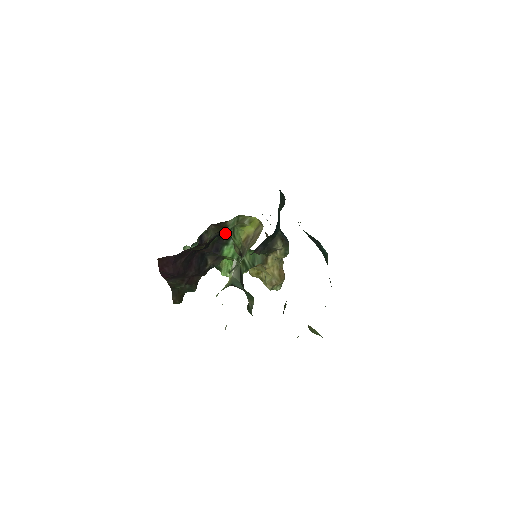
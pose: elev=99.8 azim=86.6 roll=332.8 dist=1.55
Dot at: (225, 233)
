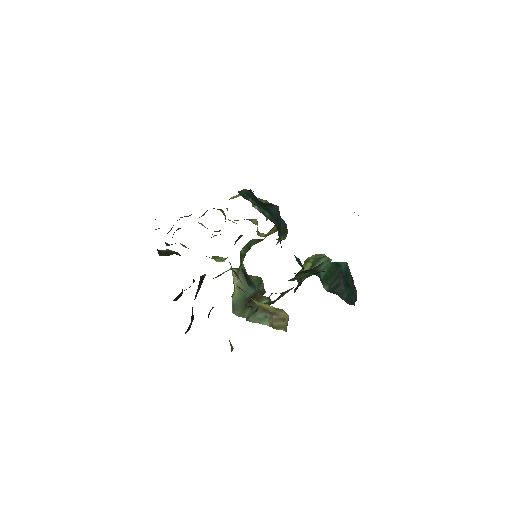
Dot at: occluded
